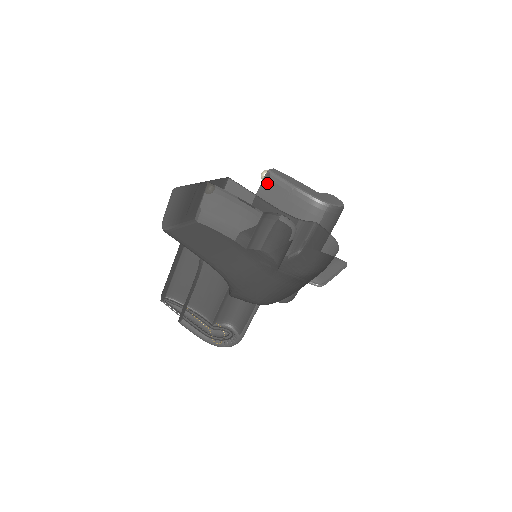
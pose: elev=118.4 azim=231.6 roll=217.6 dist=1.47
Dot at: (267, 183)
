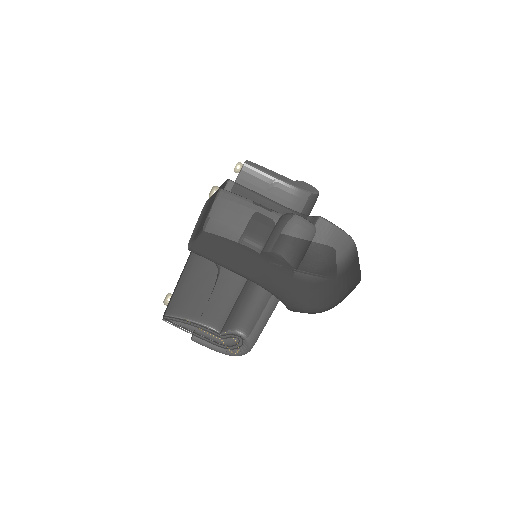
Dot at: (244, 176)
